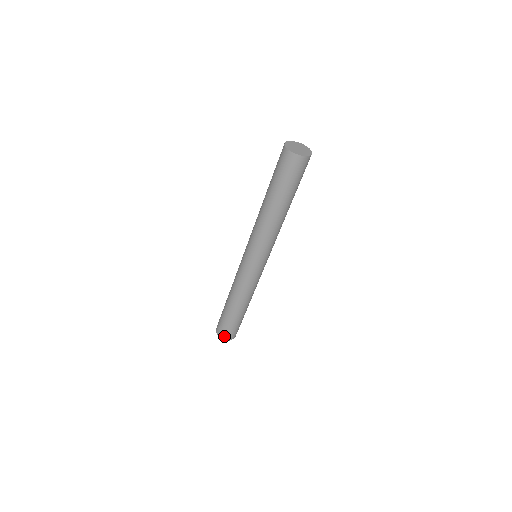
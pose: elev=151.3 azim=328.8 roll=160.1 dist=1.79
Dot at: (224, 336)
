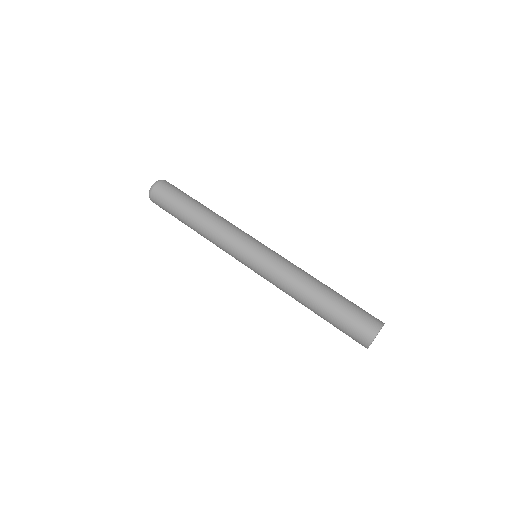
Dot at: occluded
